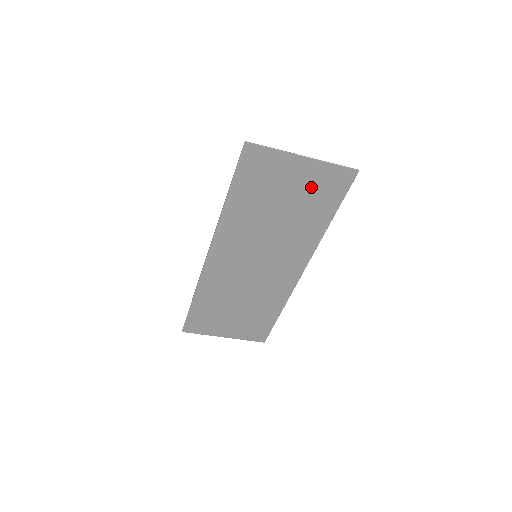
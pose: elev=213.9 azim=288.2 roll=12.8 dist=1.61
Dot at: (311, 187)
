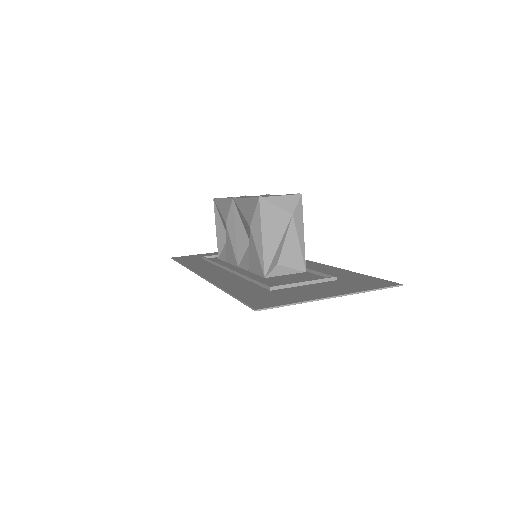
Dot at: occluded
